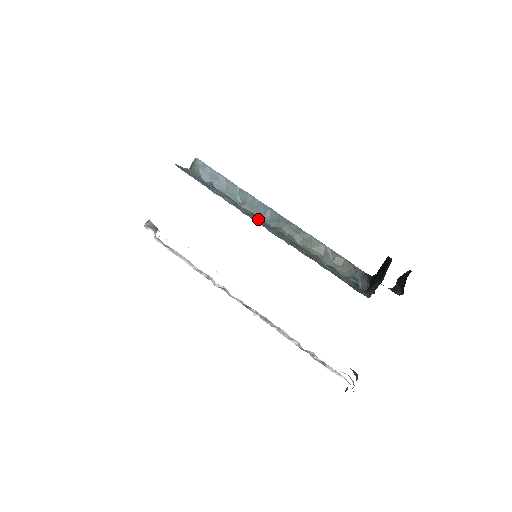
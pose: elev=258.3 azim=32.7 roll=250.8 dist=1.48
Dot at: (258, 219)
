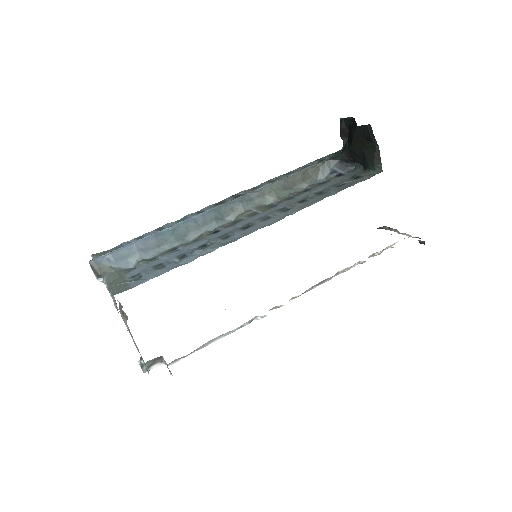
Dot at: (226, 230)
